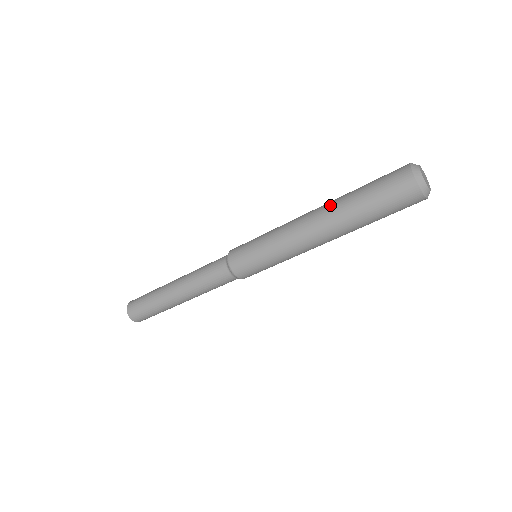
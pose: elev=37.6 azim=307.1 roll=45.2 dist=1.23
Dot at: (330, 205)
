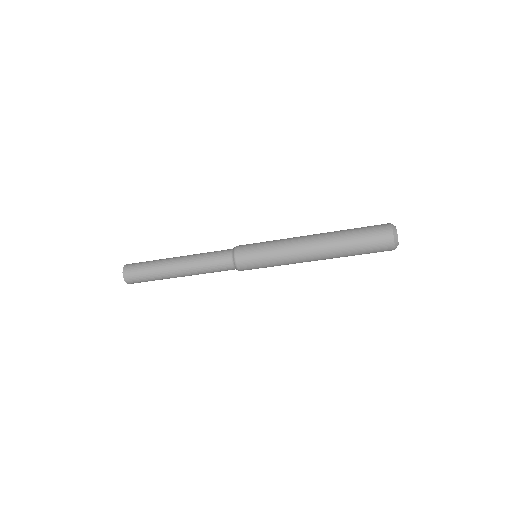
Dot at: (329, 240)
